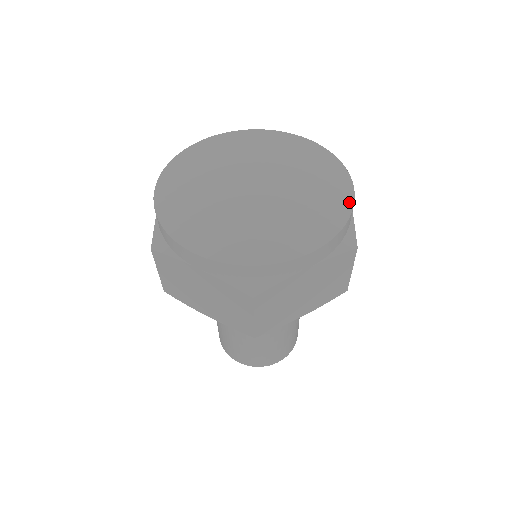
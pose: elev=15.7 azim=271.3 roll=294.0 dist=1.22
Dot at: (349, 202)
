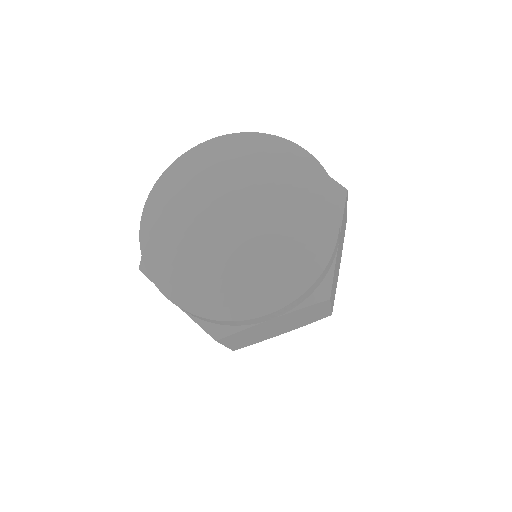
Dot at: (326, 254)
